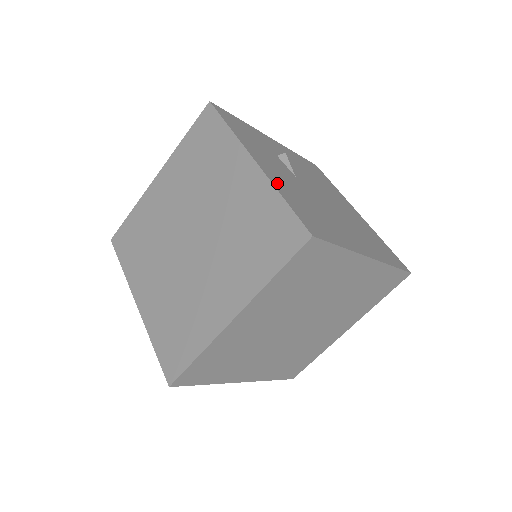
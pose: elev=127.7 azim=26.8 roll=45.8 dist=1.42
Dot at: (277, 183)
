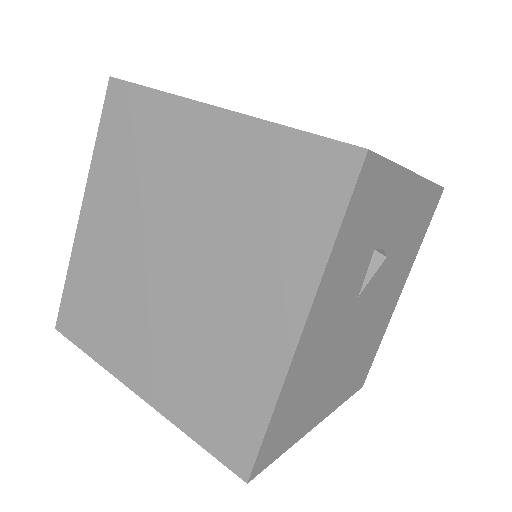
Dot at: (294, 375)
